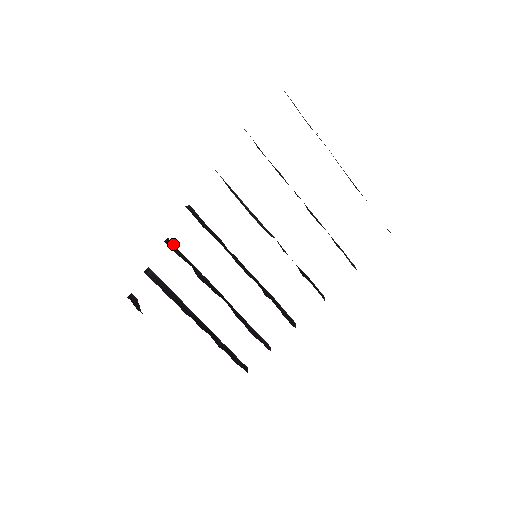
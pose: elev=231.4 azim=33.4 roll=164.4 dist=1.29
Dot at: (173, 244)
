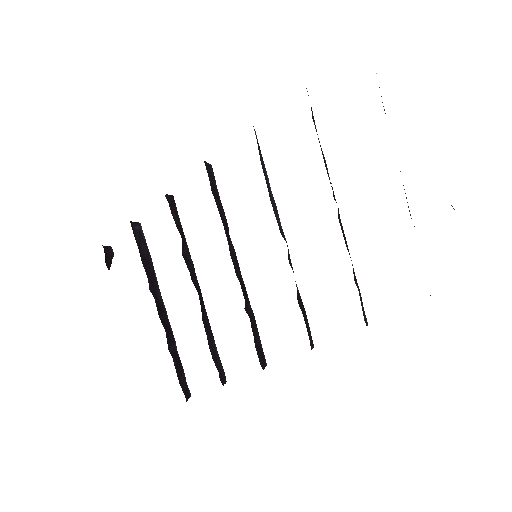
Dot at: (175, 205)
